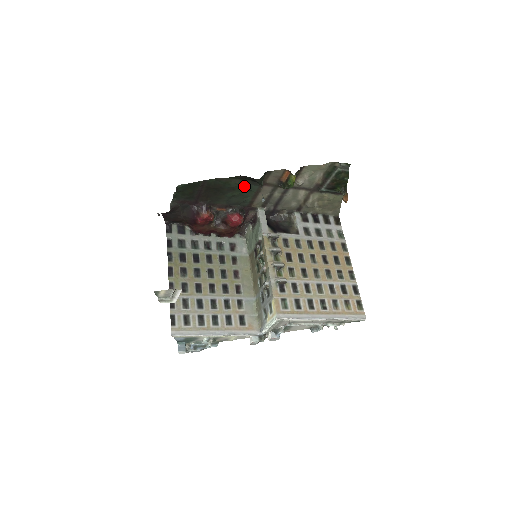
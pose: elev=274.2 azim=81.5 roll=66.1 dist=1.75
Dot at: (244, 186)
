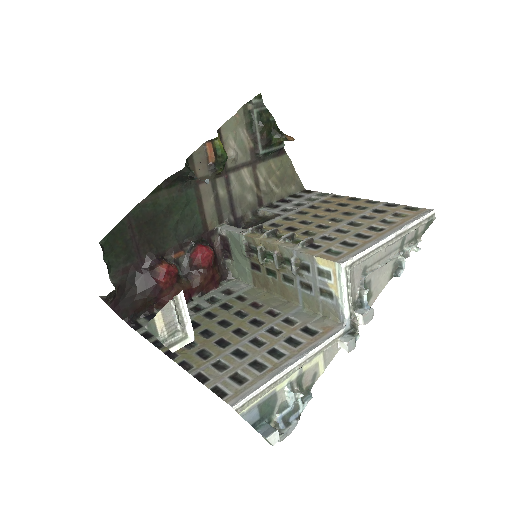
Dot at: (178, 198)
